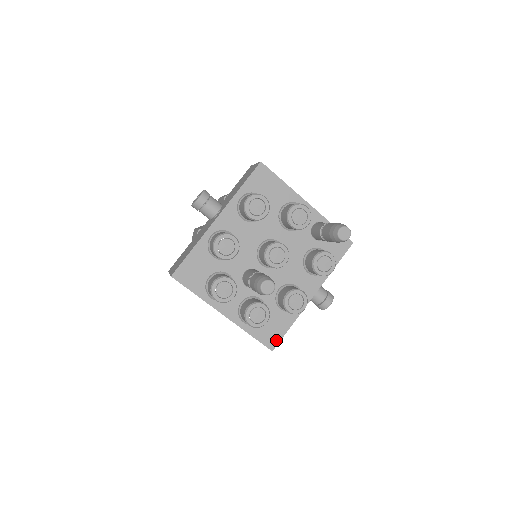
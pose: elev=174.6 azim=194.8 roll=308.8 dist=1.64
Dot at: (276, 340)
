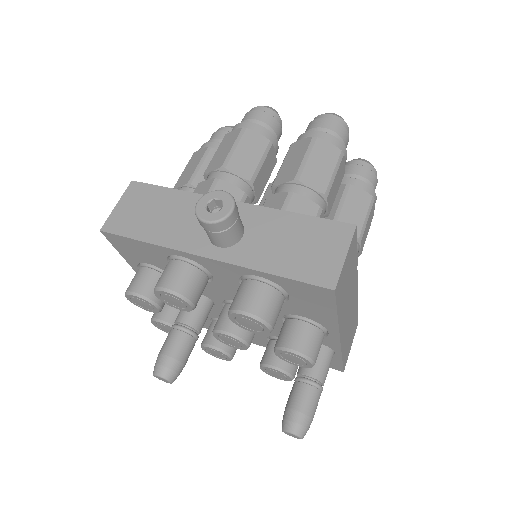
Dot at: occluded
